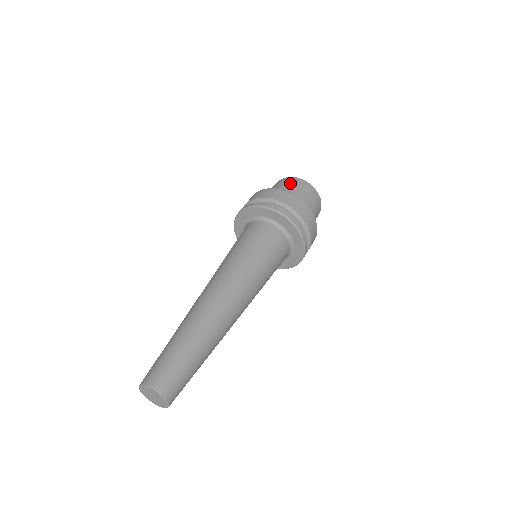
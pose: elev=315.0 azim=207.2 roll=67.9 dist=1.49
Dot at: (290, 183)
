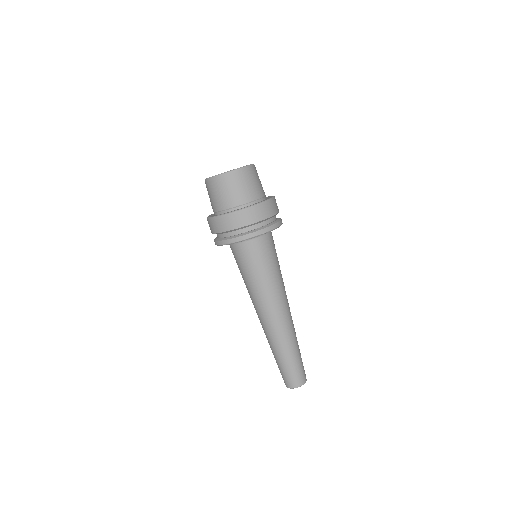
Dot at: (213, 191)
